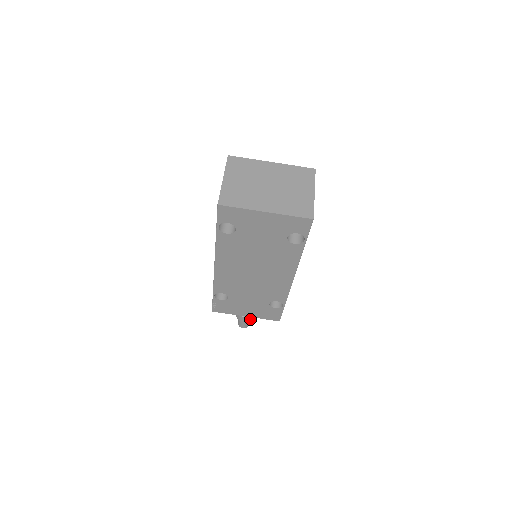
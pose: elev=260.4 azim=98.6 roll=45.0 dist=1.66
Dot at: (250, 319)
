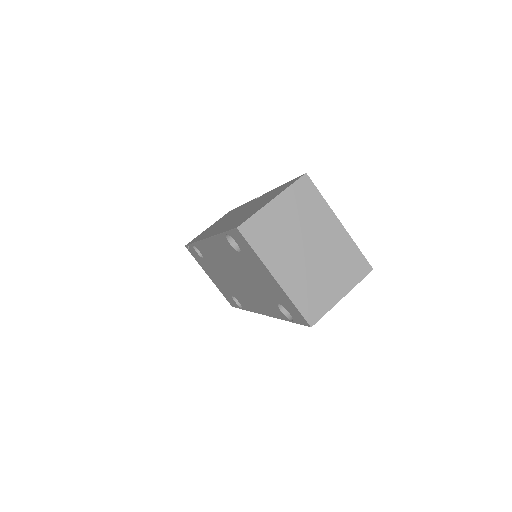
Dot at: occluded
